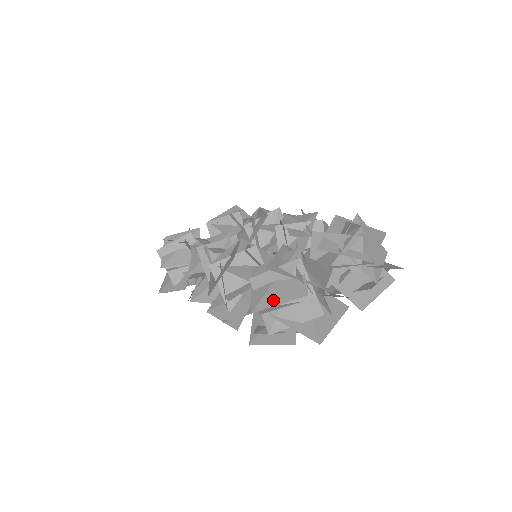
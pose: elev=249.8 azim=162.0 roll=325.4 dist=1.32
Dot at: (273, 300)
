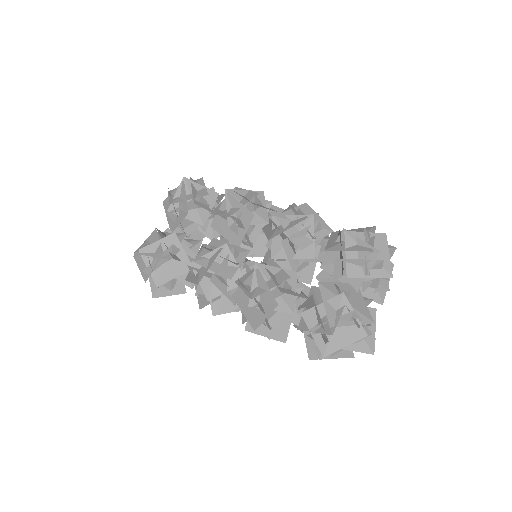
Dot at: (339, 344)
